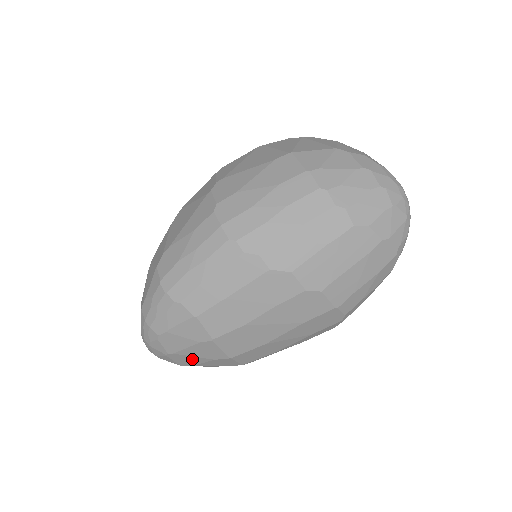
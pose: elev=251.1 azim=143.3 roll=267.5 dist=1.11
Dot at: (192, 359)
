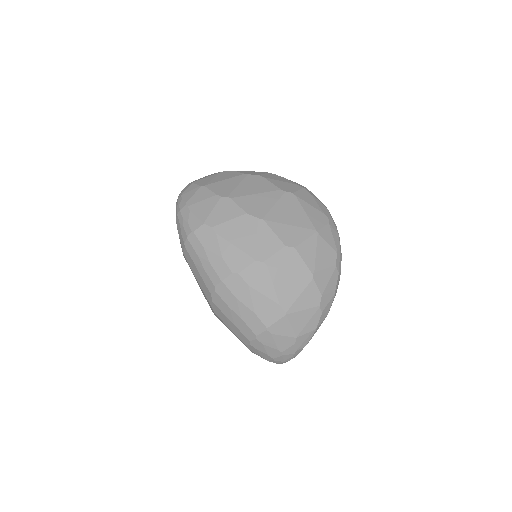
Dot at: occluded
